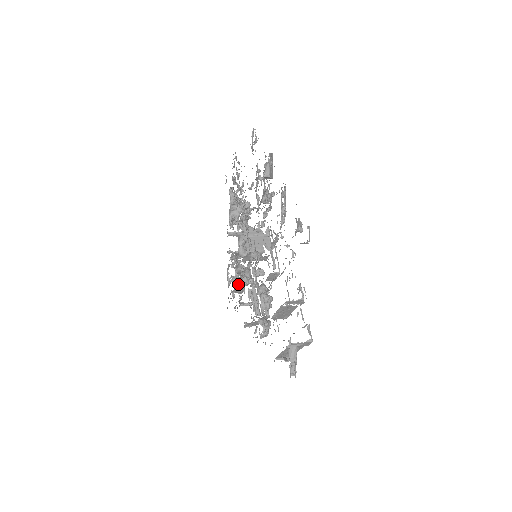
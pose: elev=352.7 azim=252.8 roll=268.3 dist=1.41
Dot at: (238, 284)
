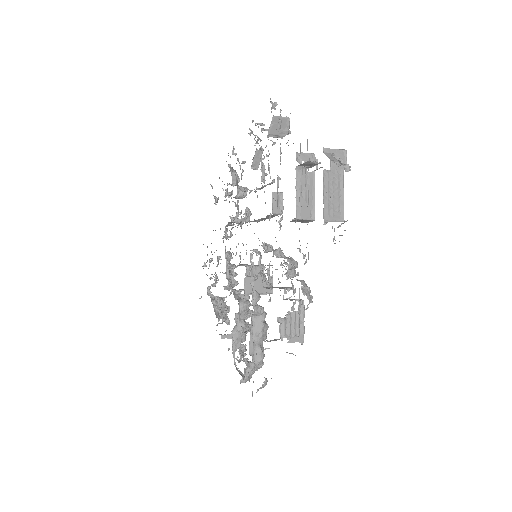
Dot at: (252, 333)
